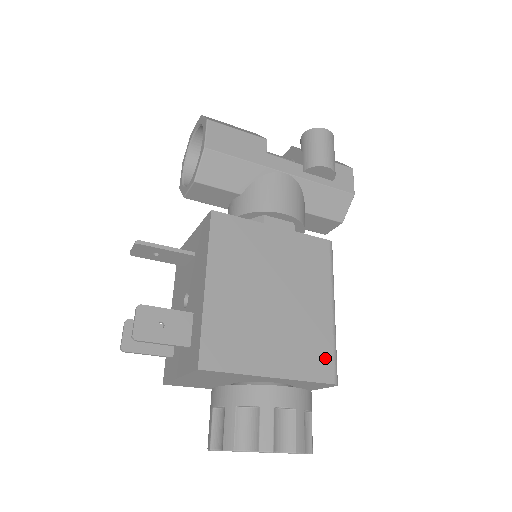
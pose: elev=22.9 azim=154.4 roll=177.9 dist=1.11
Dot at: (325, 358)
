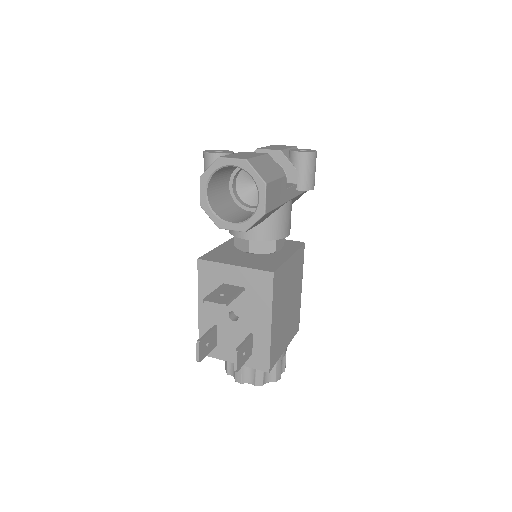
Dot at: (298, 320)
